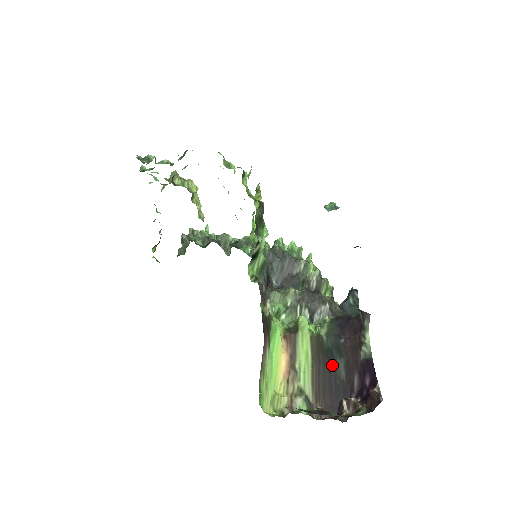
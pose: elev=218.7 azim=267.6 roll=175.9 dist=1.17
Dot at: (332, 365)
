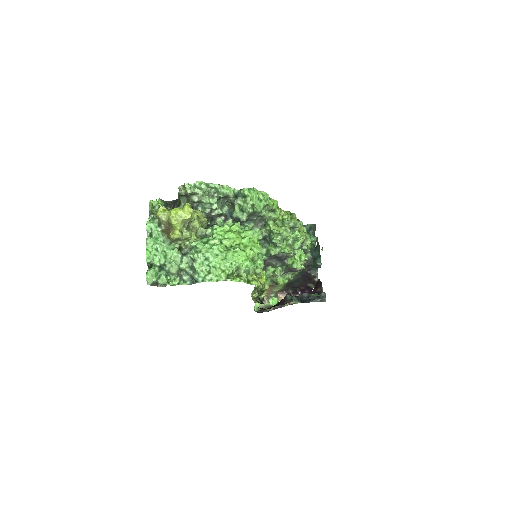
Dot at: (292, 285)
